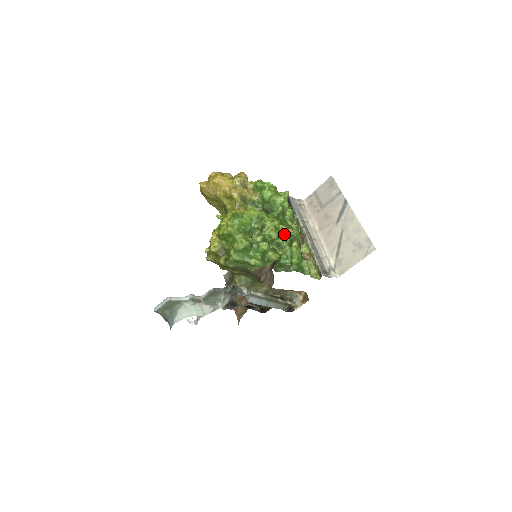
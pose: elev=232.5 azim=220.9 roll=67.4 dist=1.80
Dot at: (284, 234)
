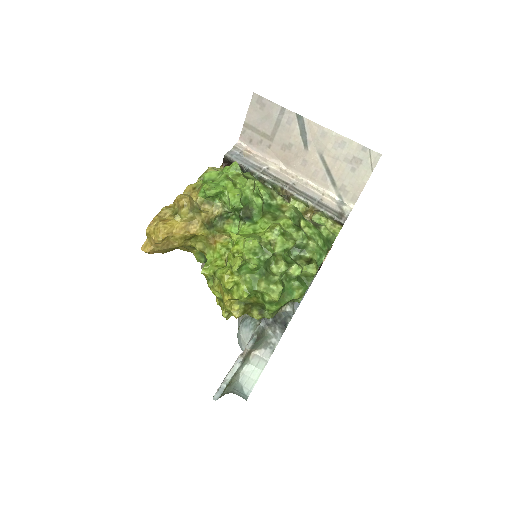
Dot at: (292, 229)
